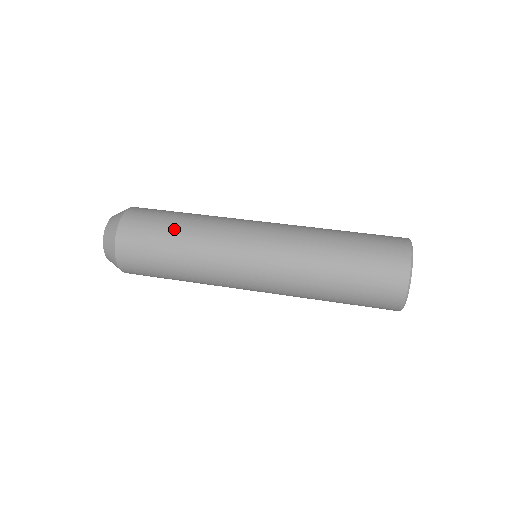
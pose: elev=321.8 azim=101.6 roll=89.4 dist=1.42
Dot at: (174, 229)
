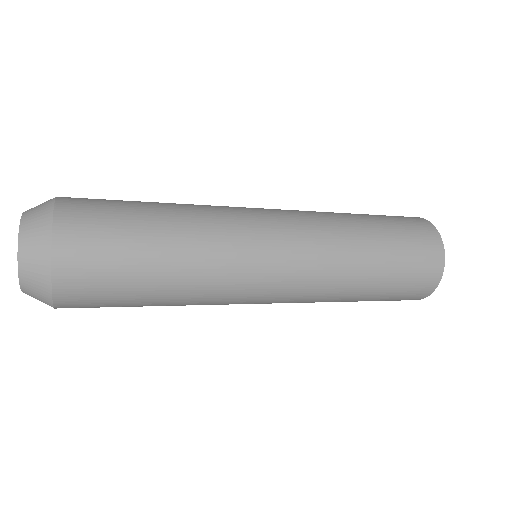
Dot at: occluded
